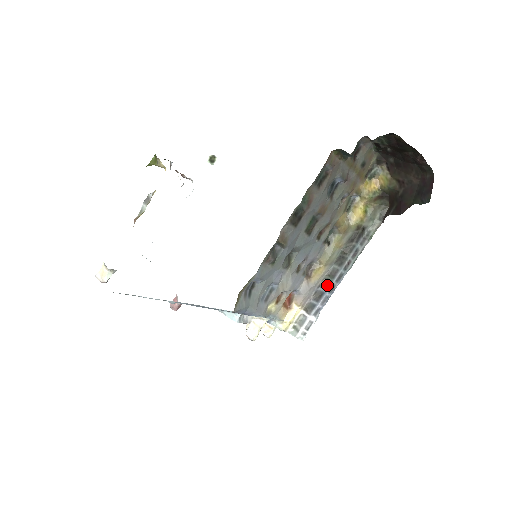
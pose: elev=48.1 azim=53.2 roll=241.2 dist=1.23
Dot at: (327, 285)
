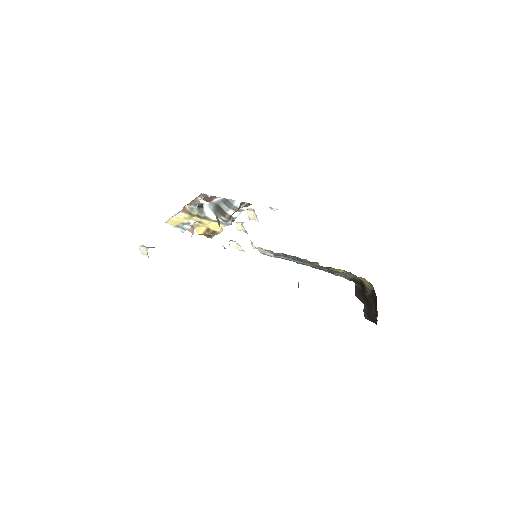
Dot at: (295, 259)
